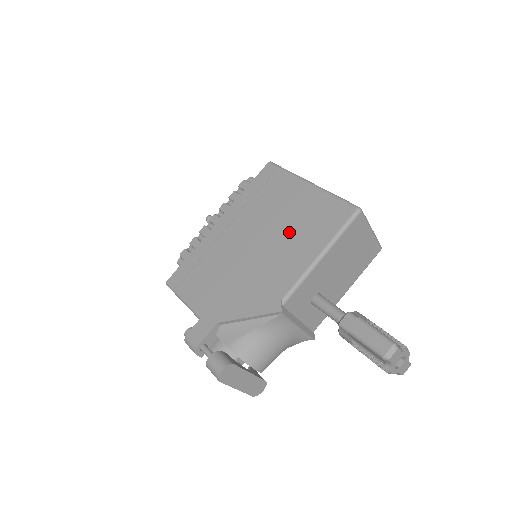
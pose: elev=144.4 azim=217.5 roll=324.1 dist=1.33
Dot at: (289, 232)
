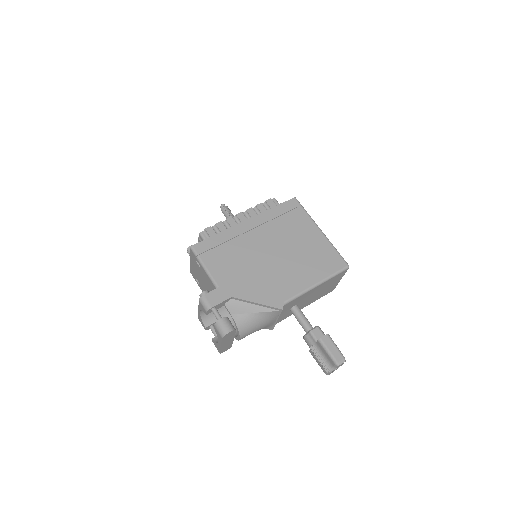
Dot at: (299, 257)
